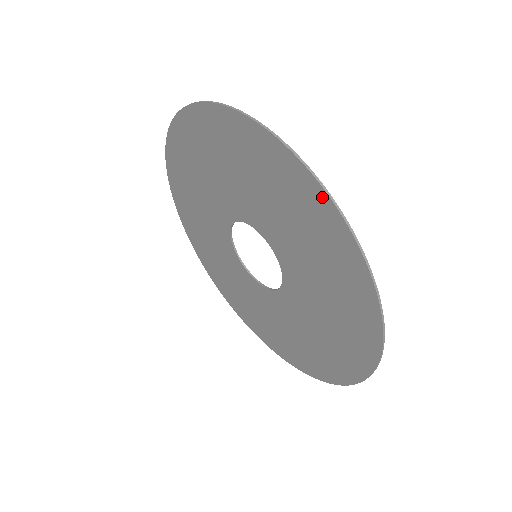
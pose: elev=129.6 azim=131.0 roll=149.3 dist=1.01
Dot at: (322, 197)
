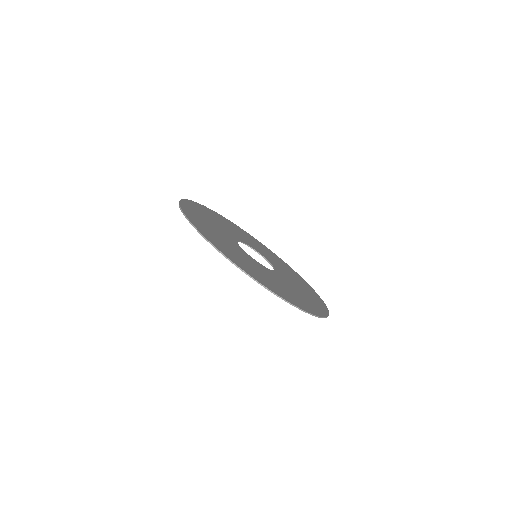
Dot at: occluded
